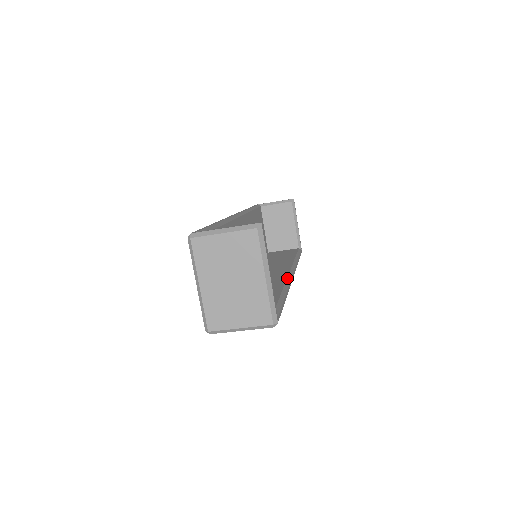
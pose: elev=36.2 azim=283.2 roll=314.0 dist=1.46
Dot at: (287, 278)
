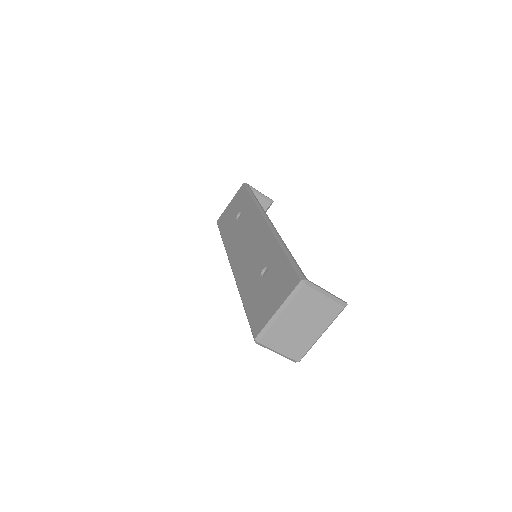
Dot at: occluded
